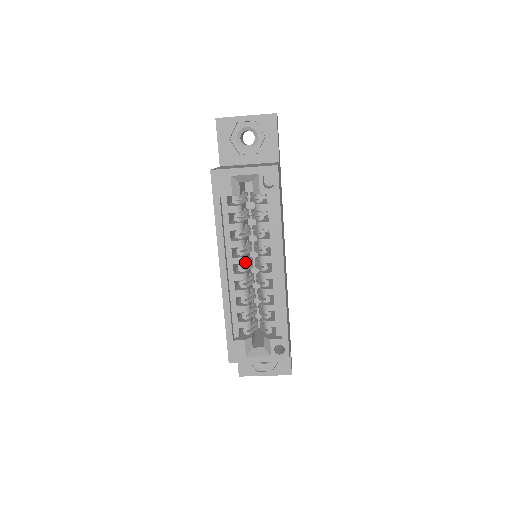
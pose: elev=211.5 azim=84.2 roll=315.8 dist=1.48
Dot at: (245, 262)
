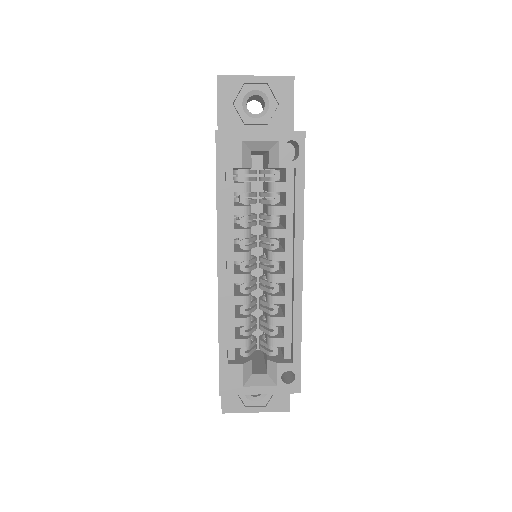
Dot at: (250, 259)
